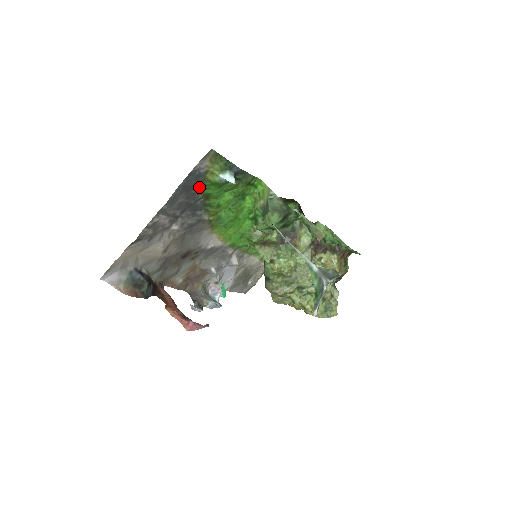
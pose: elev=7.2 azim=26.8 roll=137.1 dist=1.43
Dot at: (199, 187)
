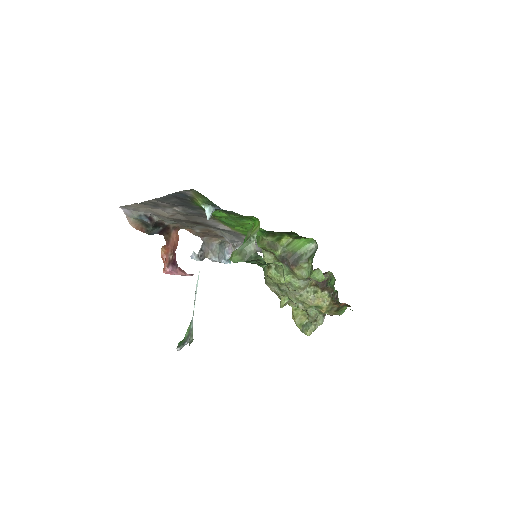
Dot at: (190, 201)
